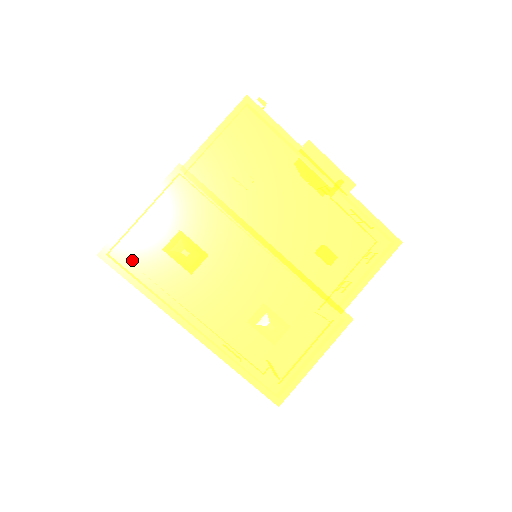
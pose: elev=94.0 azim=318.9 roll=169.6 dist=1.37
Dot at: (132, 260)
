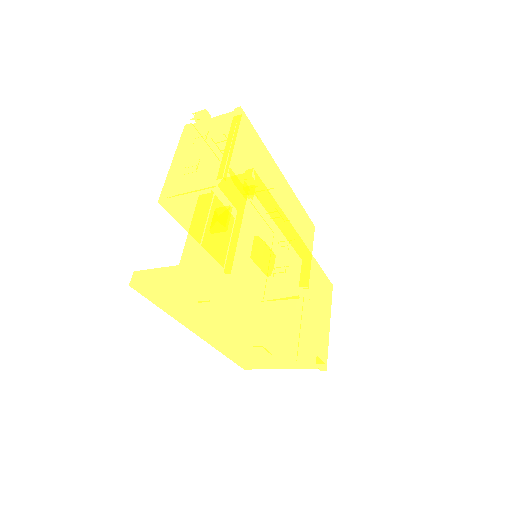
Dot at: occluded
